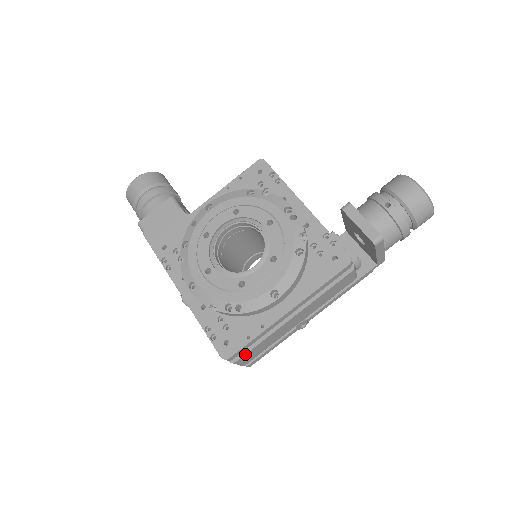
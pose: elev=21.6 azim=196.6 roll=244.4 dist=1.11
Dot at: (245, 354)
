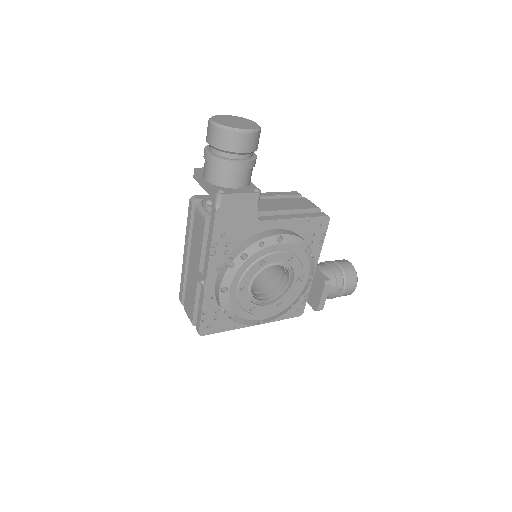
Dot at: occluded
